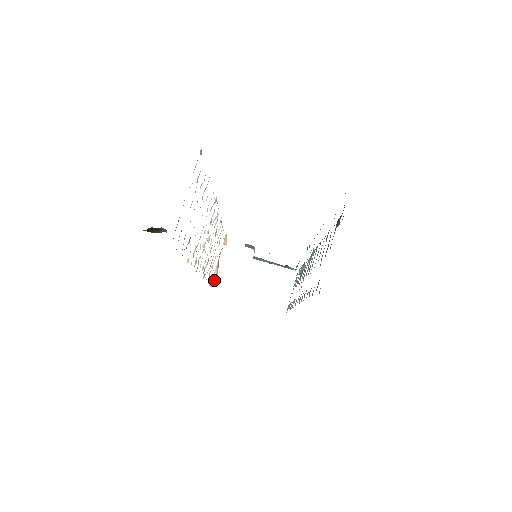
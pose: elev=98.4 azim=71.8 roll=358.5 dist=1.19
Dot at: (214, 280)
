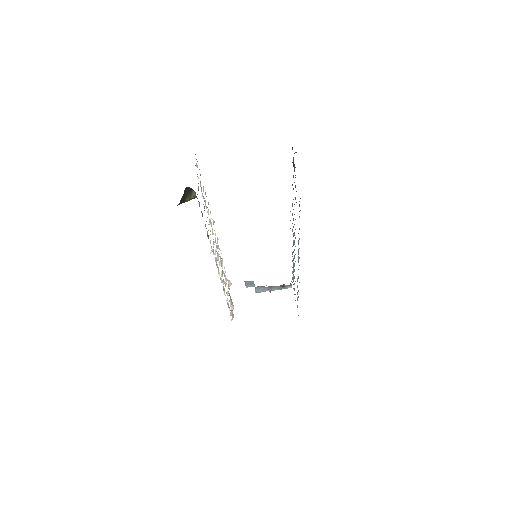
Dot at: occluded
